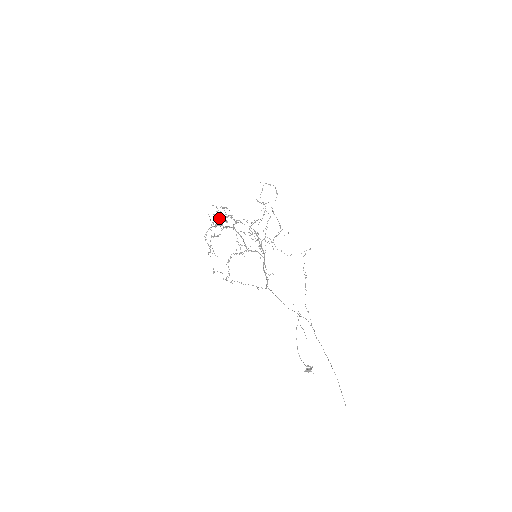
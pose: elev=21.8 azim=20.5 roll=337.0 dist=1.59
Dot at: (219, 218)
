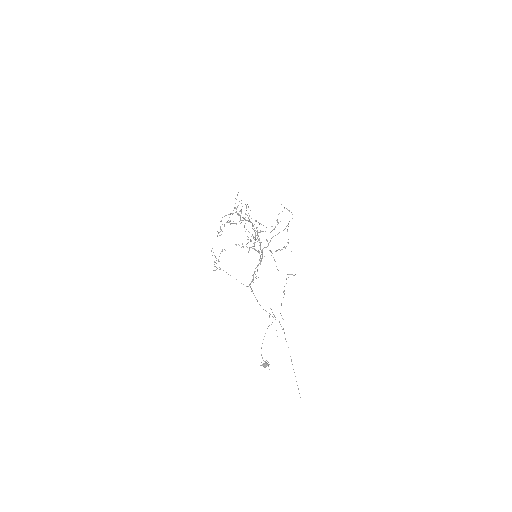
Dot at: (241, 211)
